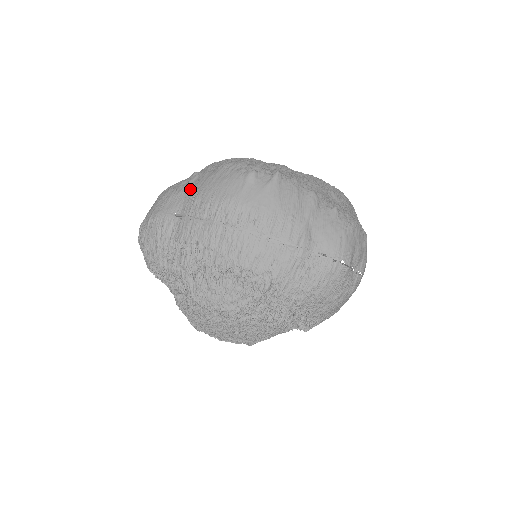
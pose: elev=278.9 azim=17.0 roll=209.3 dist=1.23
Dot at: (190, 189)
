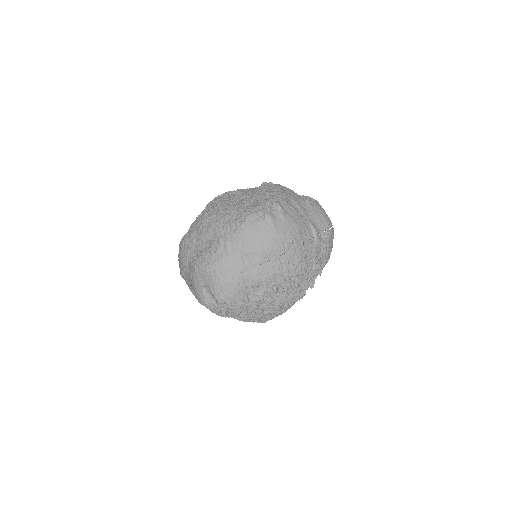
Dot at: (235, 251)
